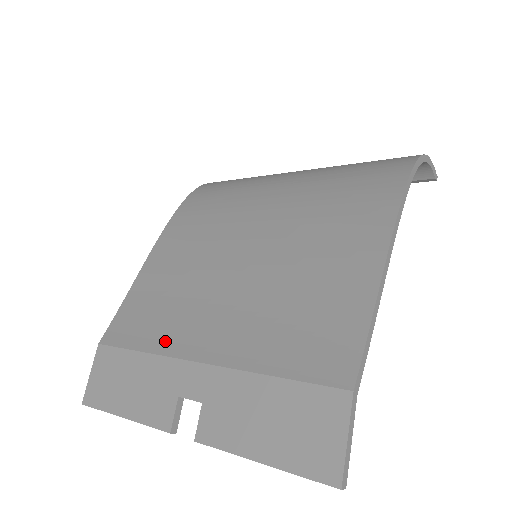
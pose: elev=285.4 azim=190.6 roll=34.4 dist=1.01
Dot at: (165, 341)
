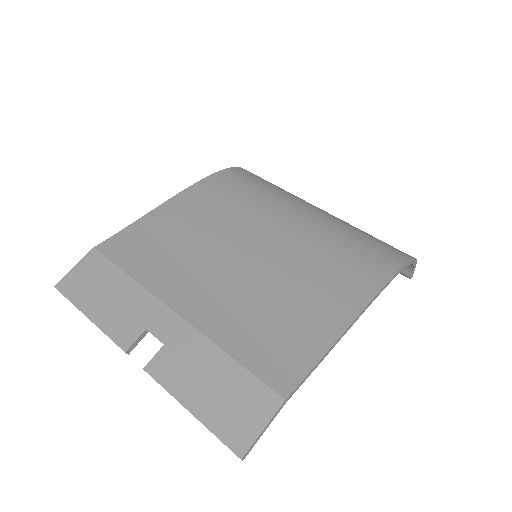
Dot at: (155, 280)
